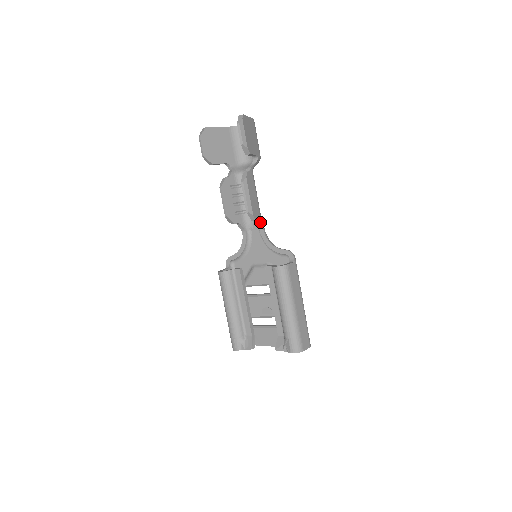
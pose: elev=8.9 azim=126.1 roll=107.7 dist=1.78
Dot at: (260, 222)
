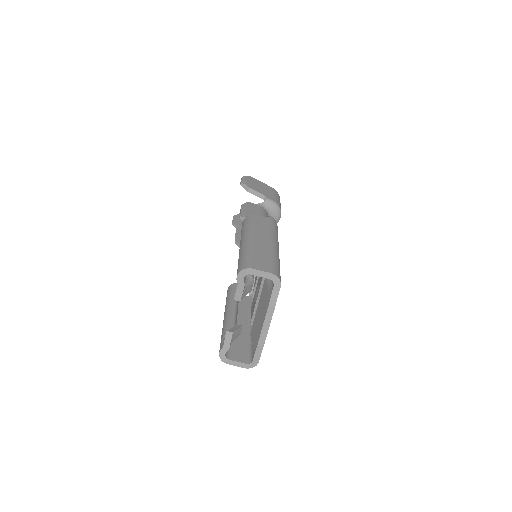
Dot at: occluded
